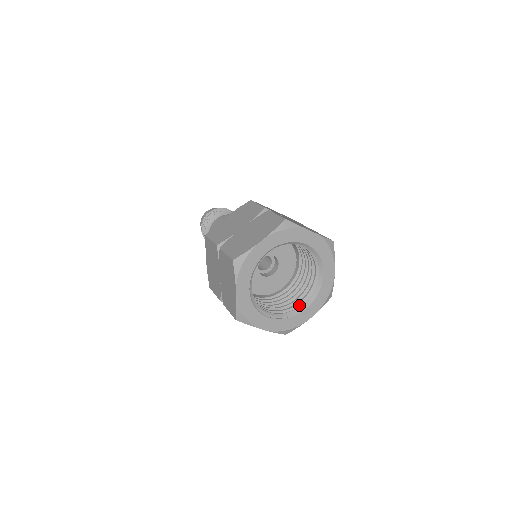
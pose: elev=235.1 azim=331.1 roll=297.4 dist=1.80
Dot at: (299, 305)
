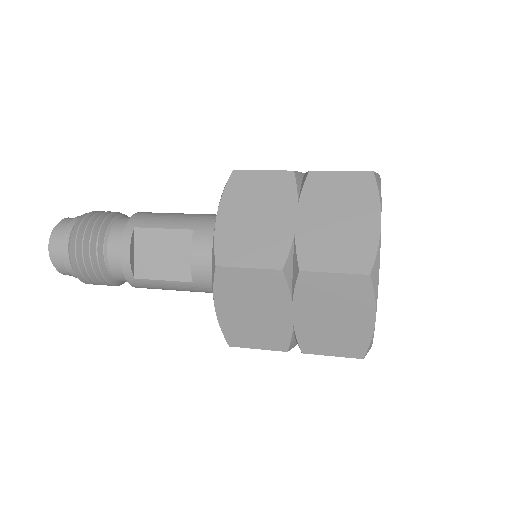
Dot at: occluded
